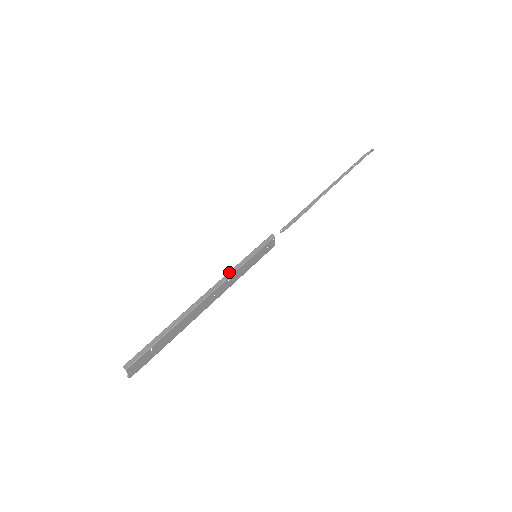
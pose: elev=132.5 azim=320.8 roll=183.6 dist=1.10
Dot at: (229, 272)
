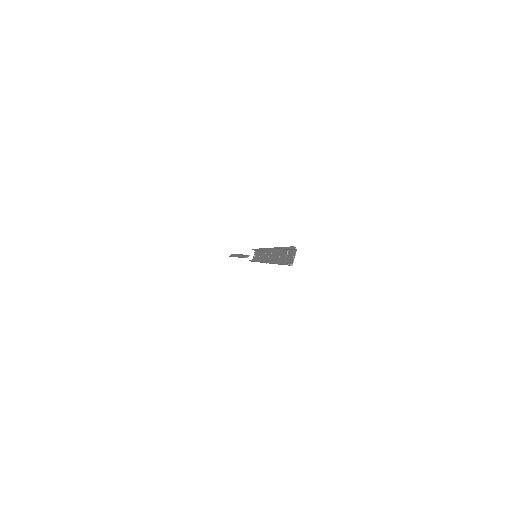
Dot at: occluded
